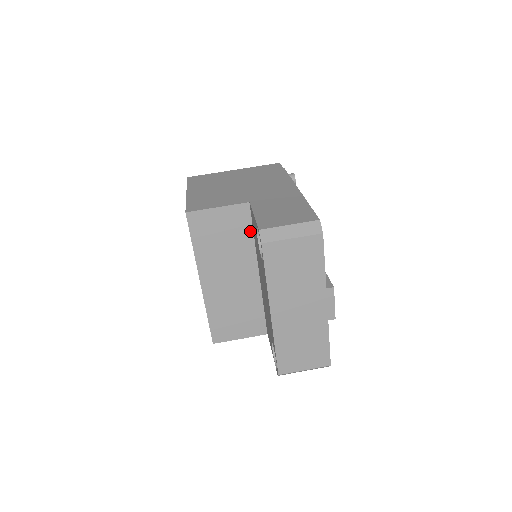
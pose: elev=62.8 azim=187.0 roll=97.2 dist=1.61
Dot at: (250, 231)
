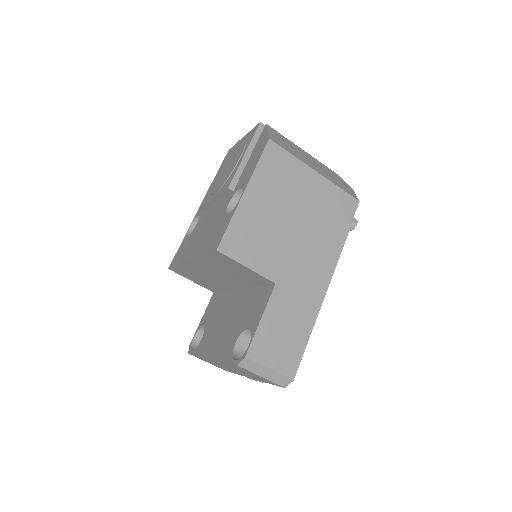
Dot at: (258, 284)
